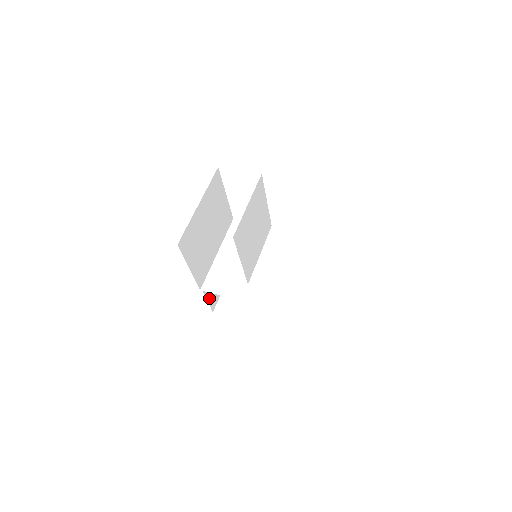
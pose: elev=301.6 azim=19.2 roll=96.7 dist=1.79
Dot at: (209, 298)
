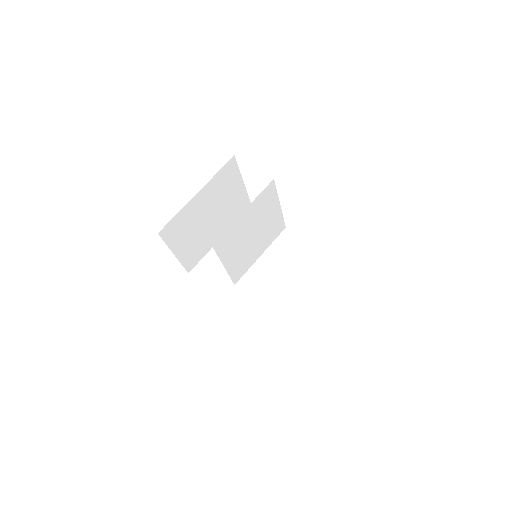
Dot at: occluded
